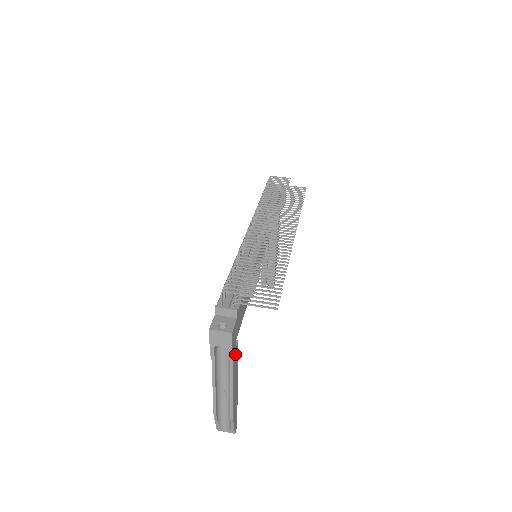
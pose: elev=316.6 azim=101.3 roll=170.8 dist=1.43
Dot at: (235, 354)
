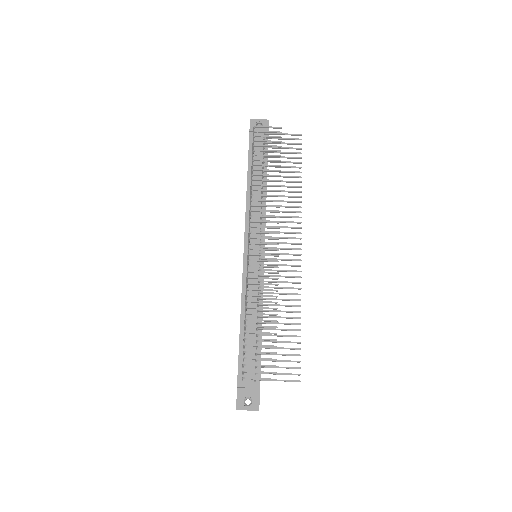
Dot at: occluded
